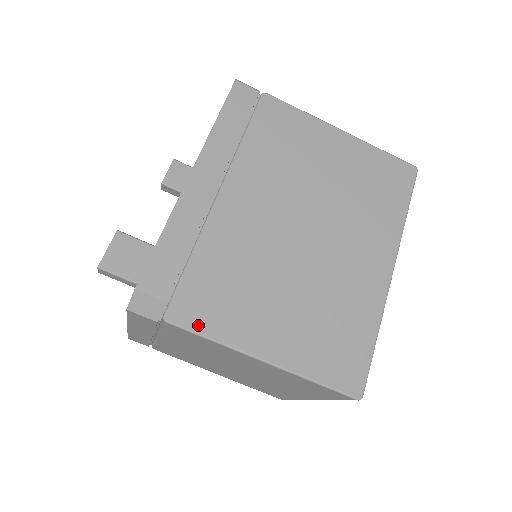
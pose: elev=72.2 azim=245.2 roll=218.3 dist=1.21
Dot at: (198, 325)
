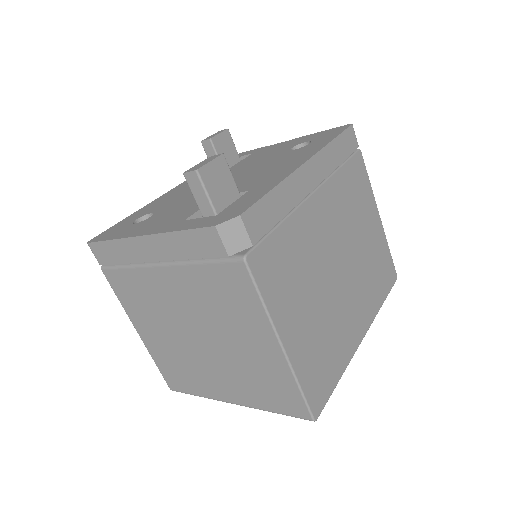
Dot at: (261, 282)
